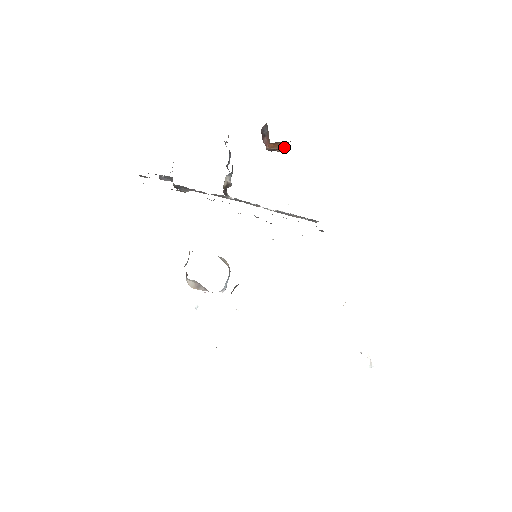
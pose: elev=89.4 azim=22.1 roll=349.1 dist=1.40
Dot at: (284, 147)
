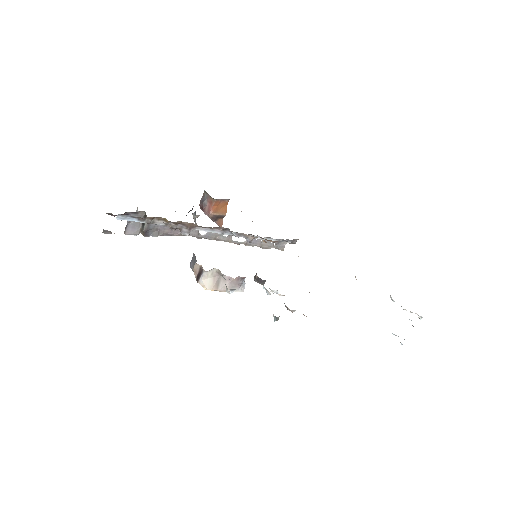
Dot at: (224, 212)
